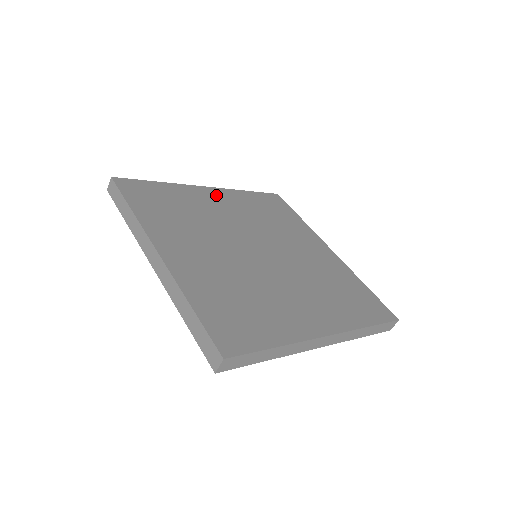
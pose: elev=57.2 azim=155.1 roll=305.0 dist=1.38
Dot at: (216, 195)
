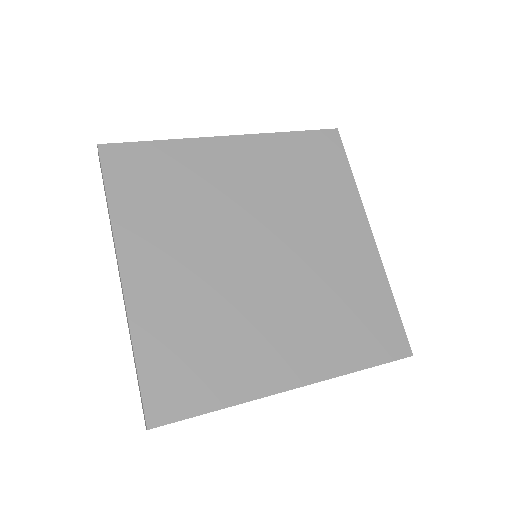
Dot at: (236, 151)
